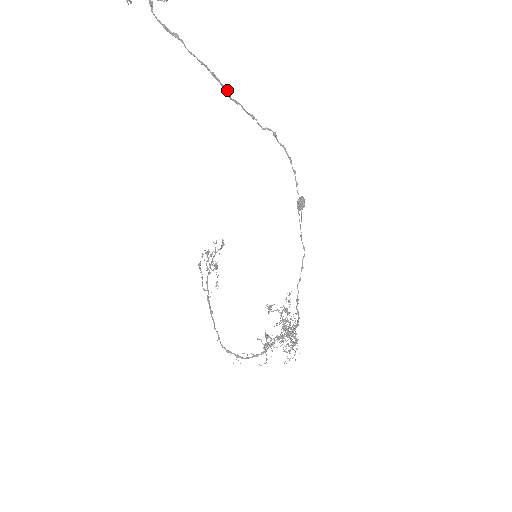
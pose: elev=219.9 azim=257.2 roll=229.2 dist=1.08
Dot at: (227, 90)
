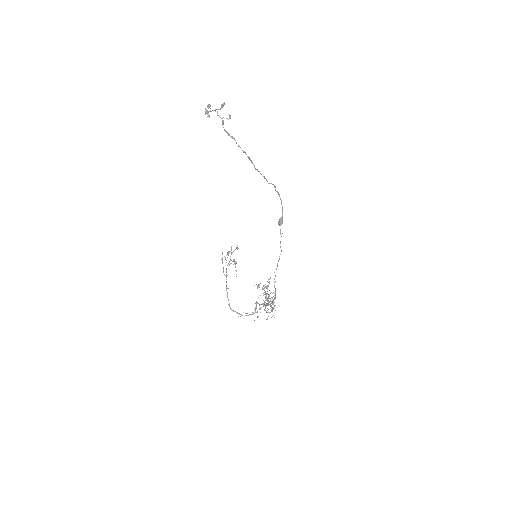
Dot at: (254, 165)
